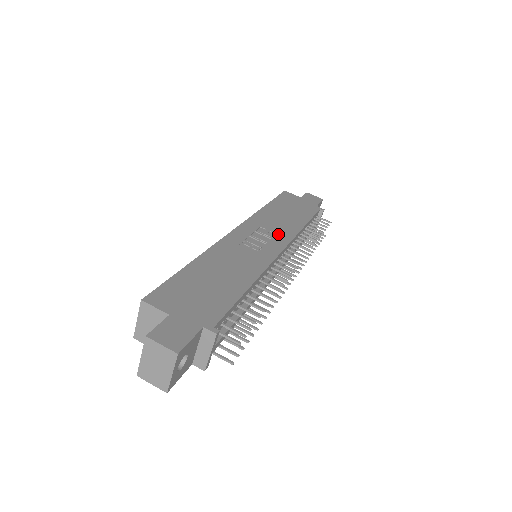
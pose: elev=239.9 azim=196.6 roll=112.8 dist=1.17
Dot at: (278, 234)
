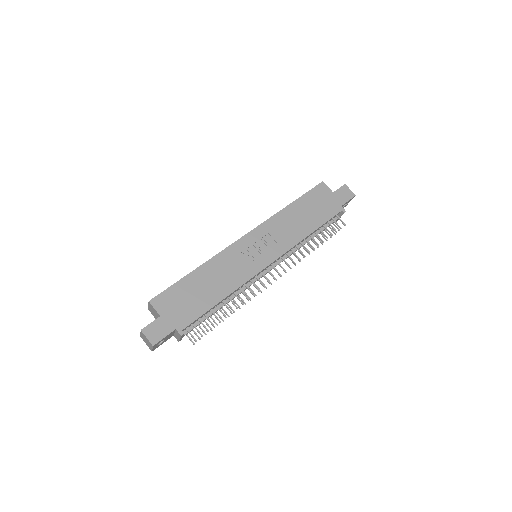
Dot at: (278, 244)
